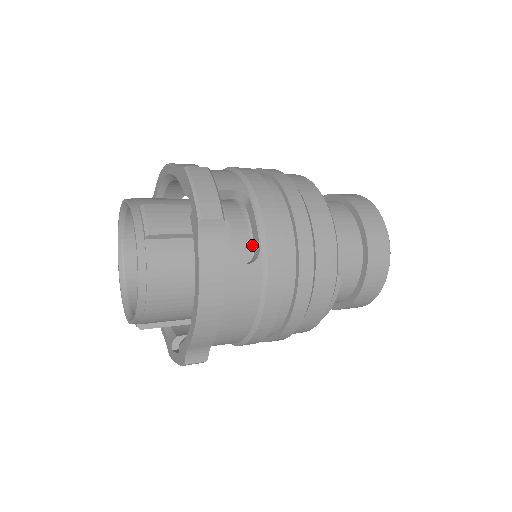
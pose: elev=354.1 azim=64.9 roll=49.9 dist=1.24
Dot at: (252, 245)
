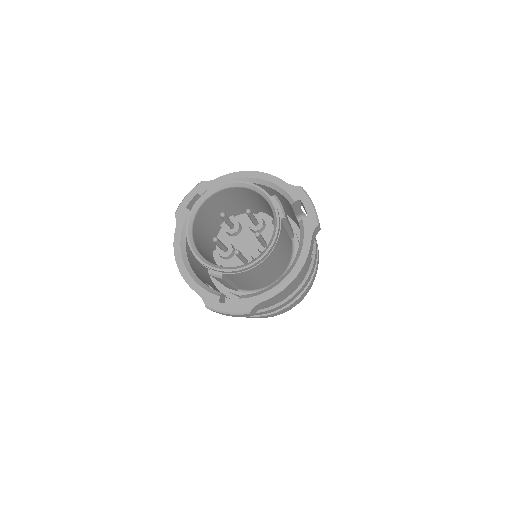
Dot at: (292, 249)
